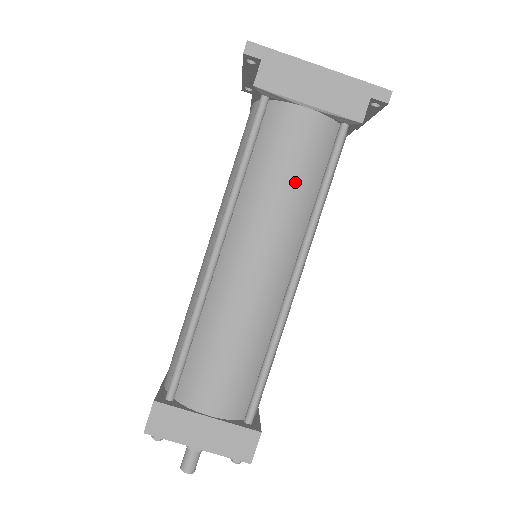
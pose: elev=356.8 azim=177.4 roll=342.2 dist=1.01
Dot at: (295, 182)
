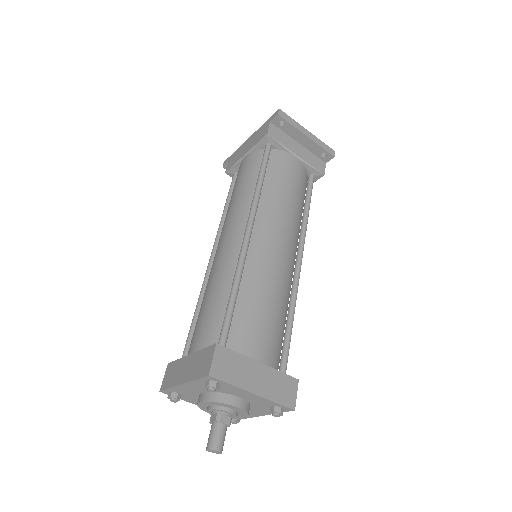
Dot at: (241, 188)
